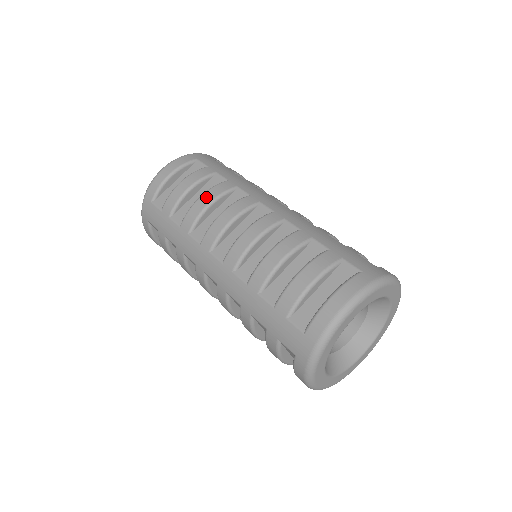
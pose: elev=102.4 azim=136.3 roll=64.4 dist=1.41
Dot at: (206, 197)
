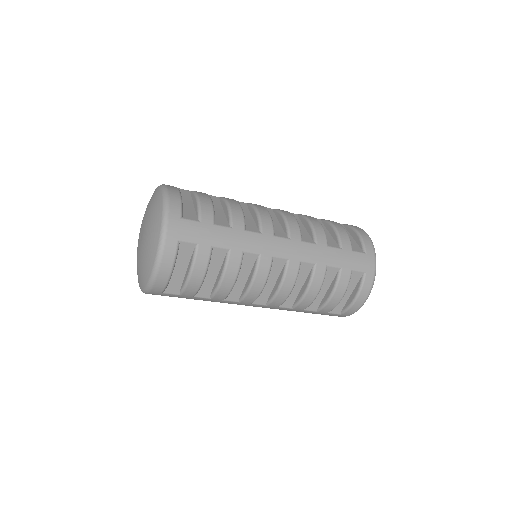
Dot at: (228, 279)
